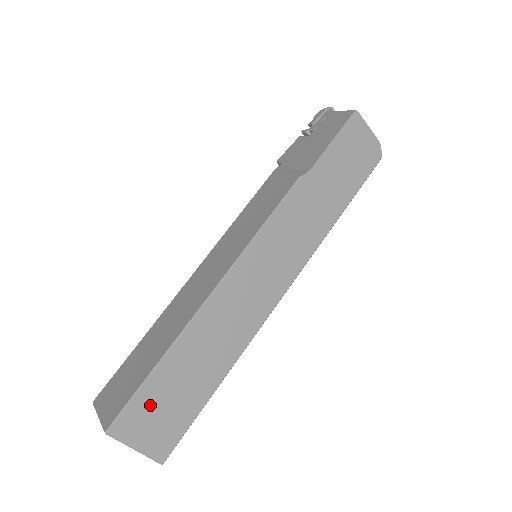
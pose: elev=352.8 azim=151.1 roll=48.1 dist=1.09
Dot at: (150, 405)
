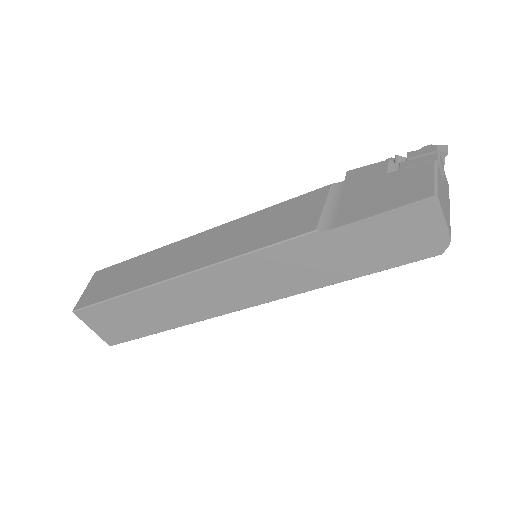
Dot at: (108, 314)
